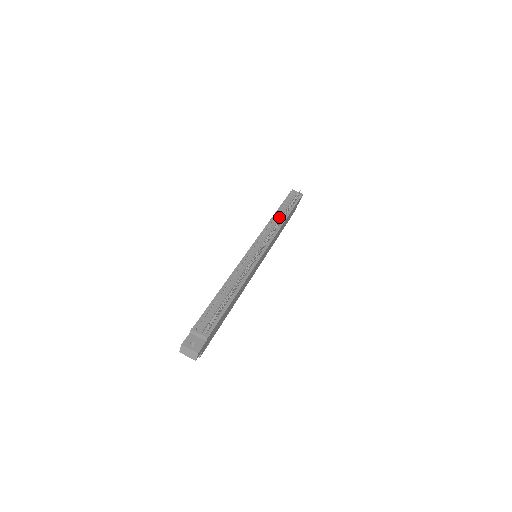
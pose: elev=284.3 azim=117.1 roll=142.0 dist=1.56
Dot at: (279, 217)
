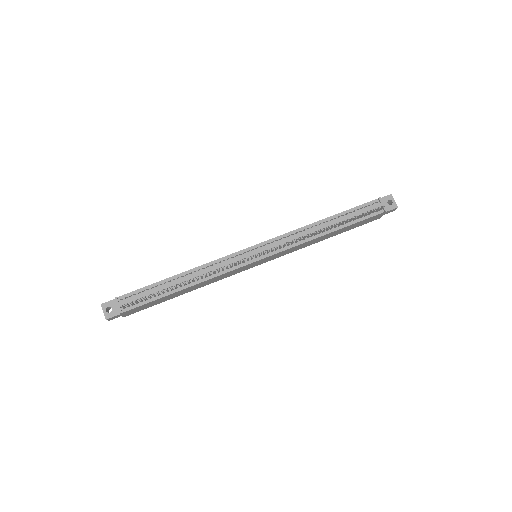
Dot at: (322, 226)
